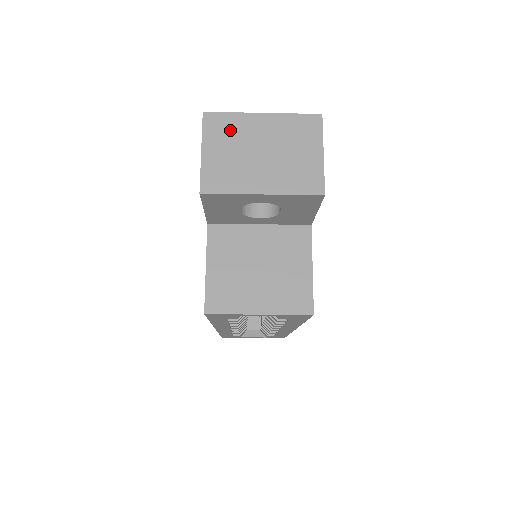
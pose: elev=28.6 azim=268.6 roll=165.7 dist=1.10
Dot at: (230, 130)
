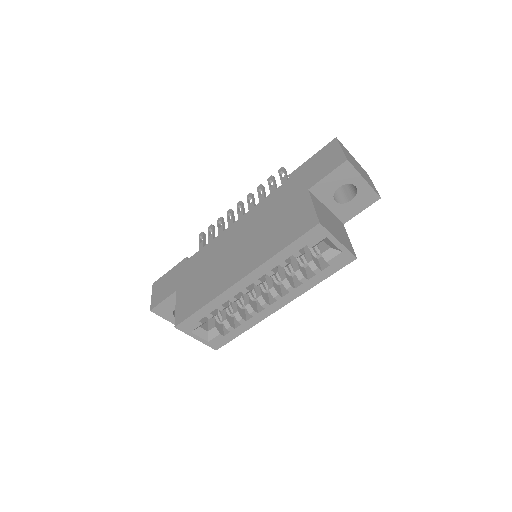
Dot at: (347, 151)
